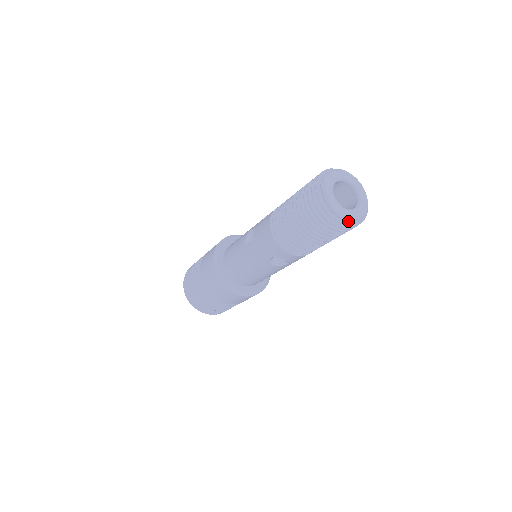
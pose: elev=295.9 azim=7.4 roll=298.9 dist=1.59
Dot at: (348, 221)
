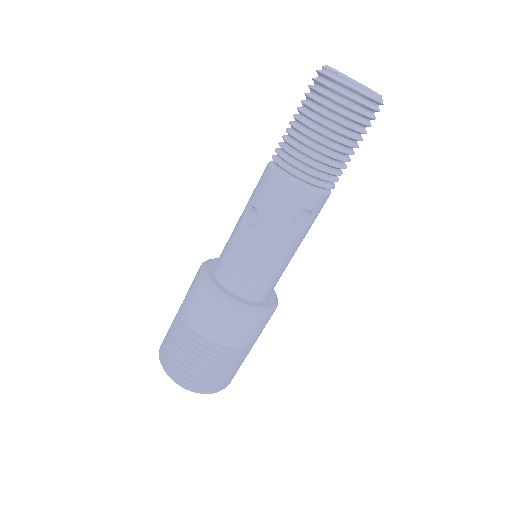
Dot at: (378, 97)
